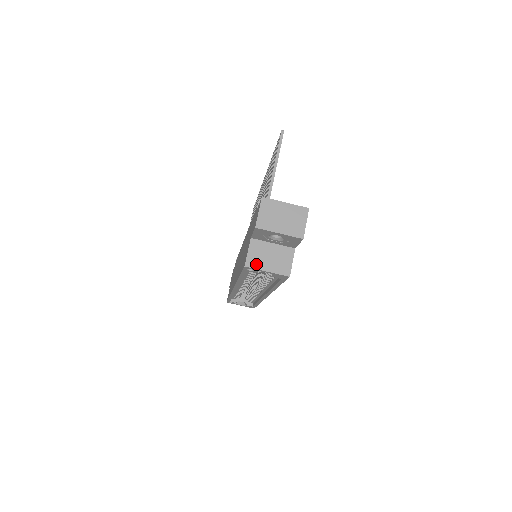
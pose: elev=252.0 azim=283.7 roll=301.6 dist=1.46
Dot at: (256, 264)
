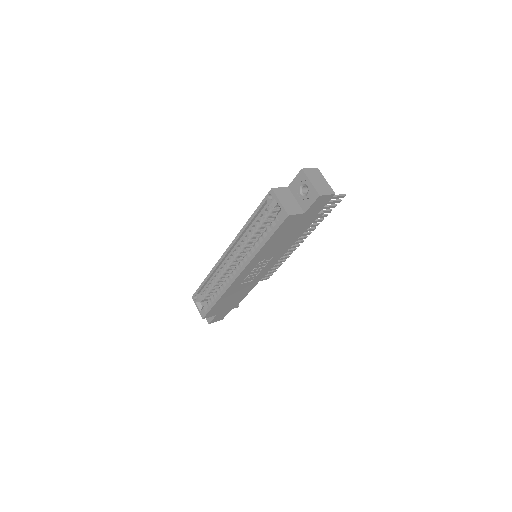
Dot at: (278, 194)
